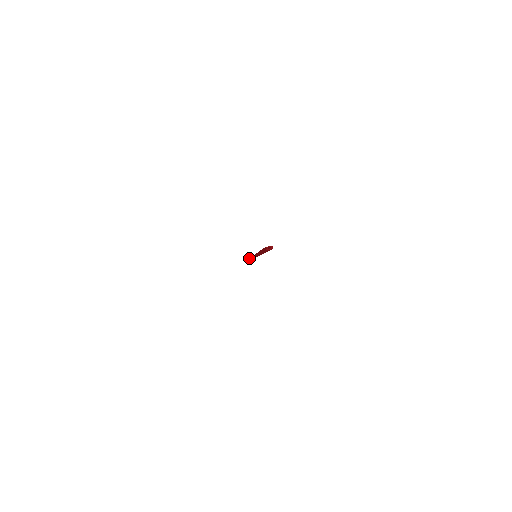
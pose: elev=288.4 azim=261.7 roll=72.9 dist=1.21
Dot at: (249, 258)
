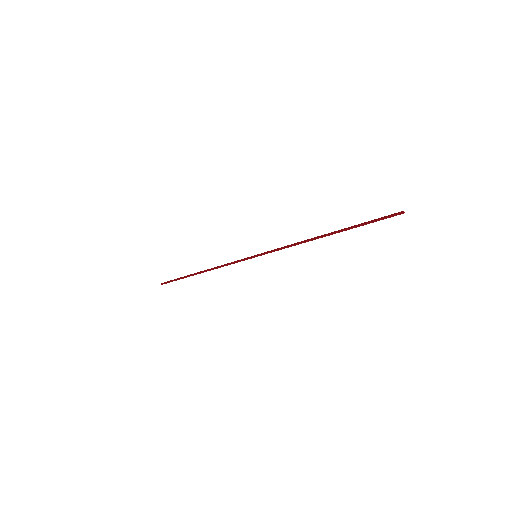
Dot at: (175, 279)
